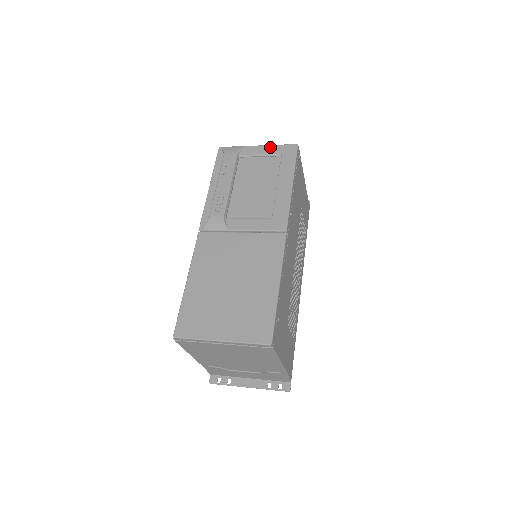
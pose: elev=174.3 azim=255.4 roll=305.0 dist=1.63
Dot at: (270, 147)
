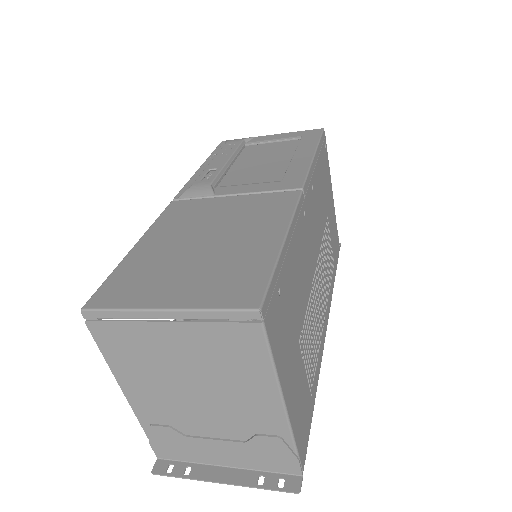
Dot at: (287, 133)
